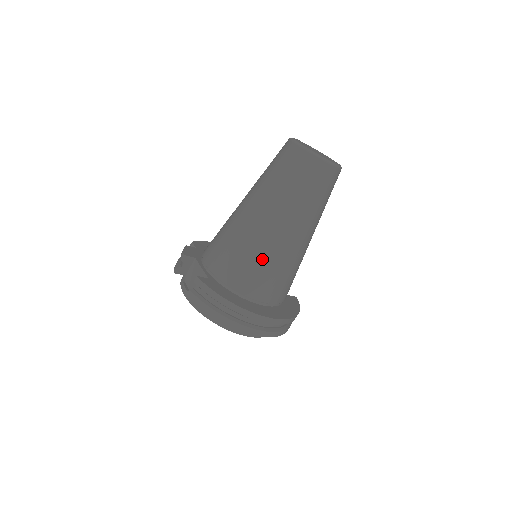
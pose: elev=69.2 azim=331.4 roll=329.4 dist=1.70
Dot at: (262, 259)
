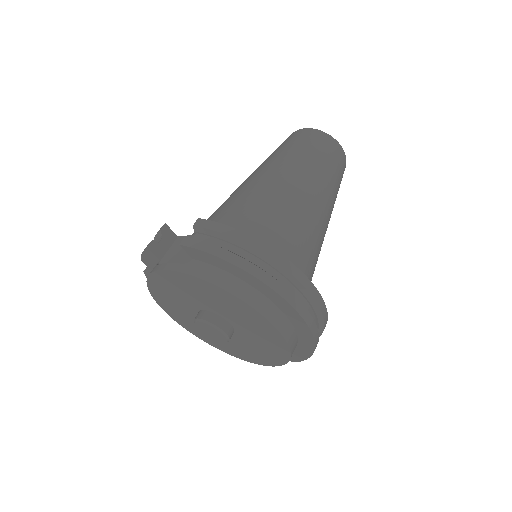
Dot at: (284, 216)
